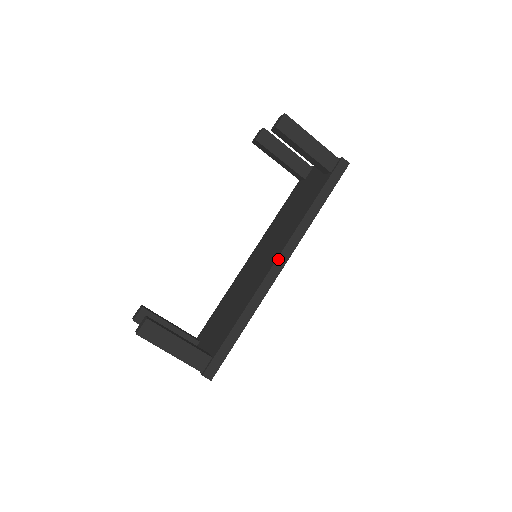
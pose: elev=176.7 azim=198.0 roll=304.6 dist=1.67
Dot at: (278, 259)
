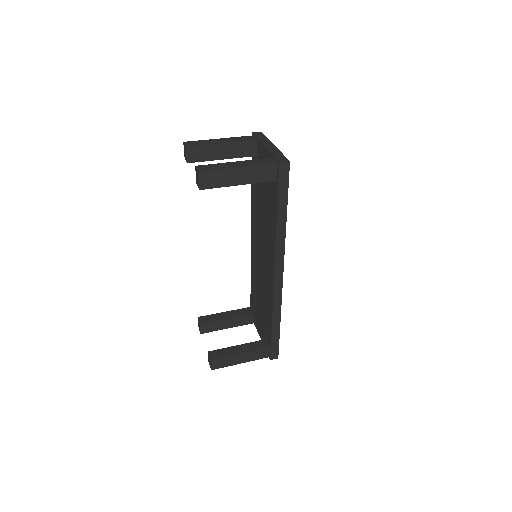
Dot at: (275, 273)
